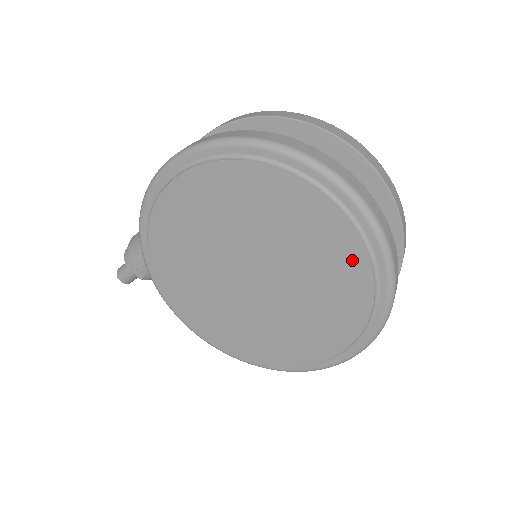
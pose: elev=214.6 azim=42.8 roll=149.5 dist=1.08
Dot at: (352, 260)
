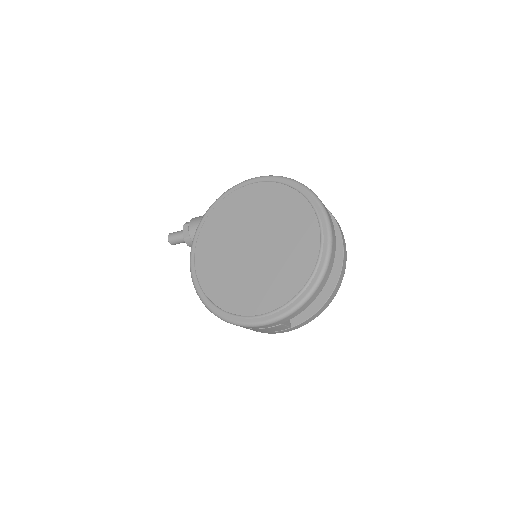
Dot at: (309, 255)
